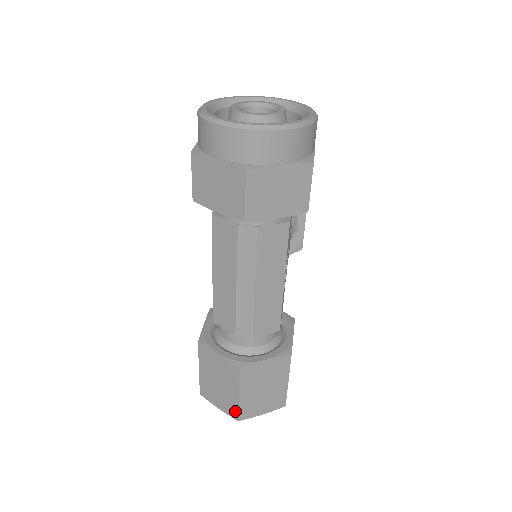
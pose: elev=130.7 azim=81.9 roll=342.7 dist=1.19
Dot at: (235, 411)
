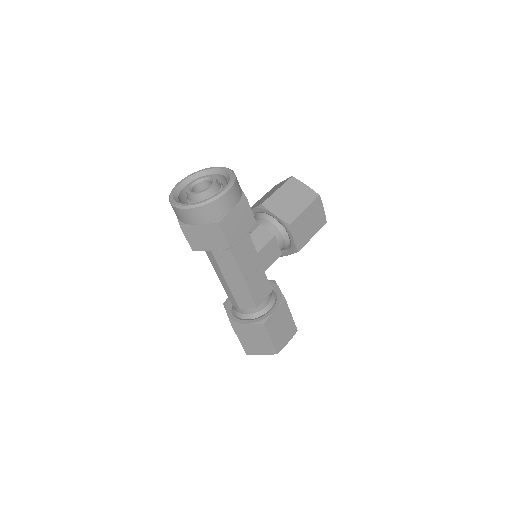
Dot at: (243, 348)
